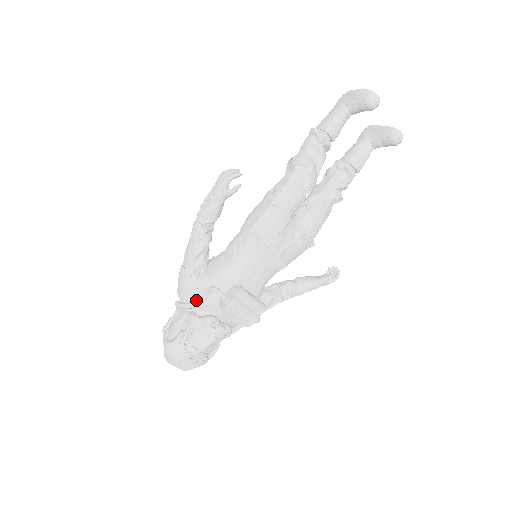
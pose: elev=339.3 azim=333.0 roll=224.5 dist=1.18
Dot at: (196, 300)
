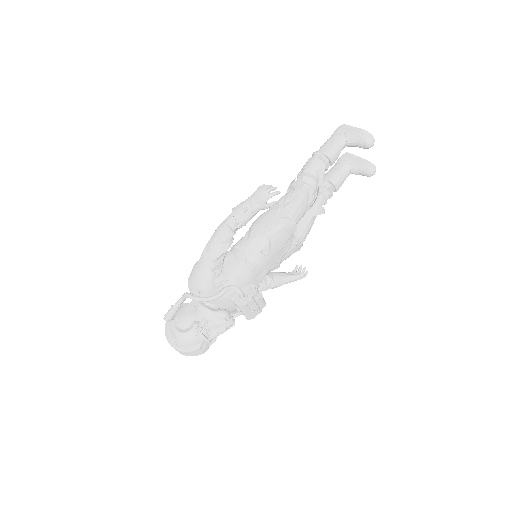
Dot at: (213, 295)
